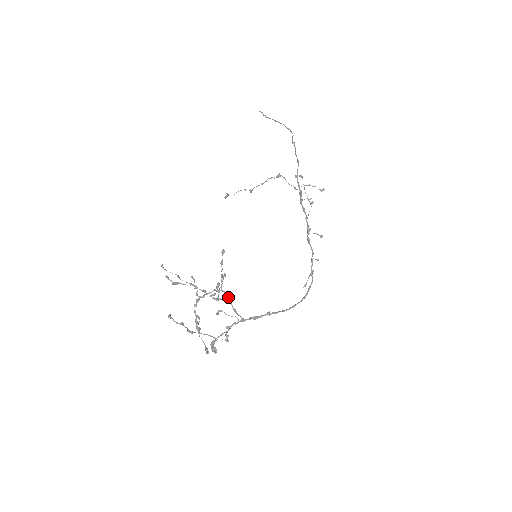
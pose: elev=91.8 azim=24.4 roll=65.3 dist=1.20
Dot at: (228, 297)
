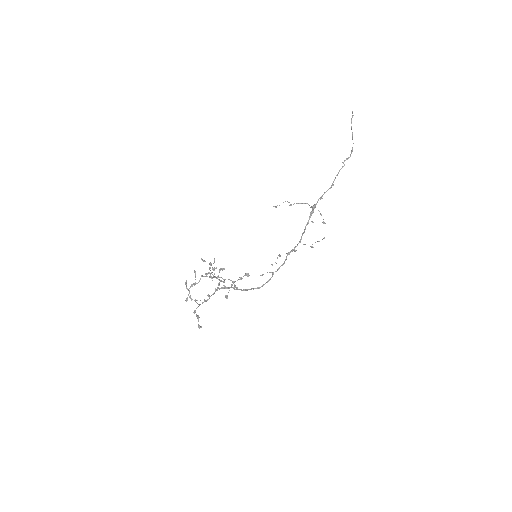
Dot at: (224, 282)
